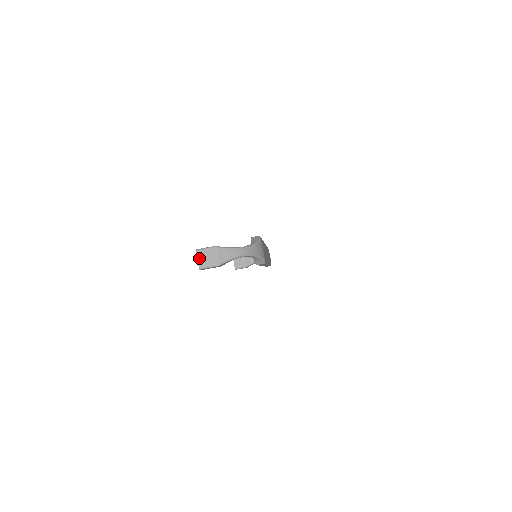
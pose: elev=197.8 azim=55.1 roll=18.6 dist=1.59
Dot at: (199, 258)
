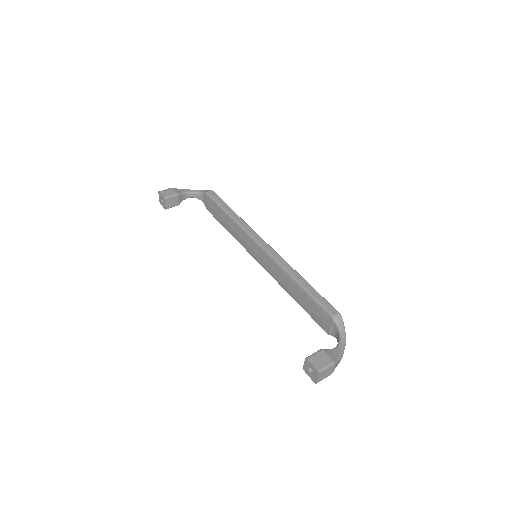
Dot at: (319, 377)
